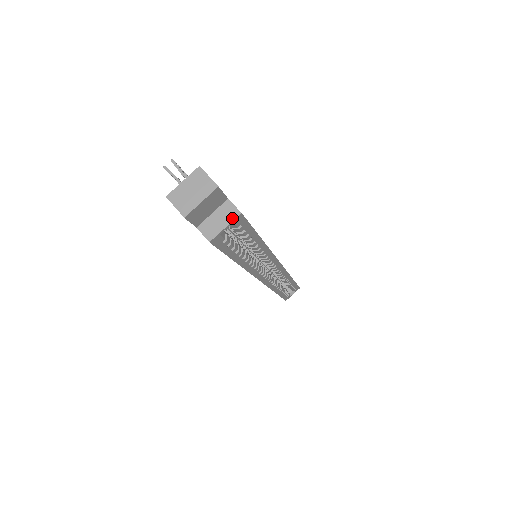
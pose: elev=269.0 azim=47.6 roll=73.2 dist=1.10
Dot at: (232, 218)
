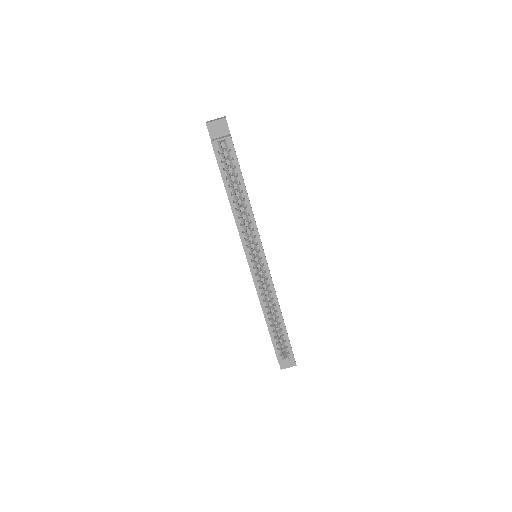
Dot at: (226, 137)
